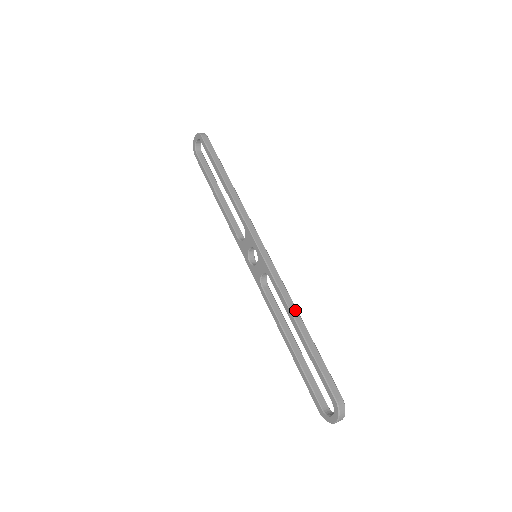
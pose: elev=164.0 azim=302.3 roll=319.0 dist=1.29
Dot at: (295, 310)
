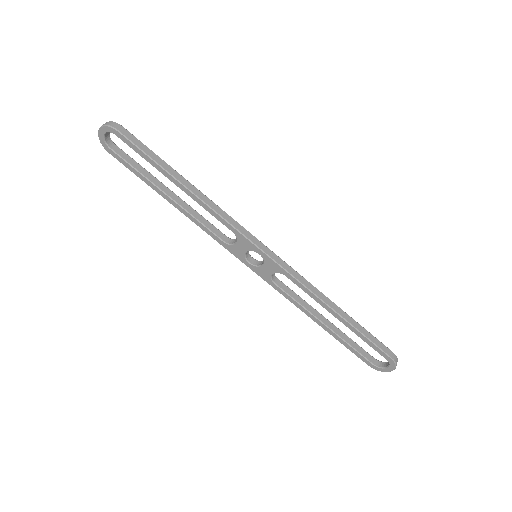
Dot at: (326, 298)
